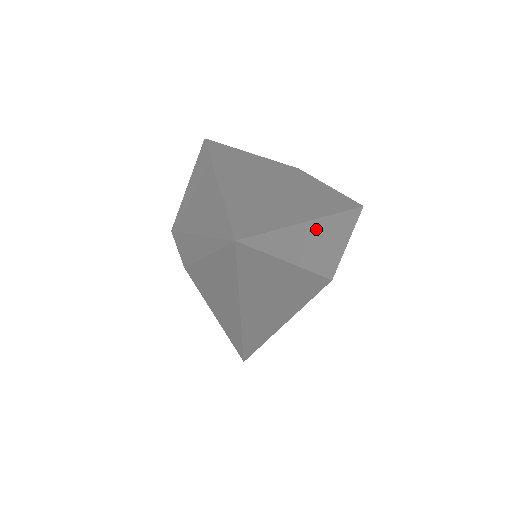
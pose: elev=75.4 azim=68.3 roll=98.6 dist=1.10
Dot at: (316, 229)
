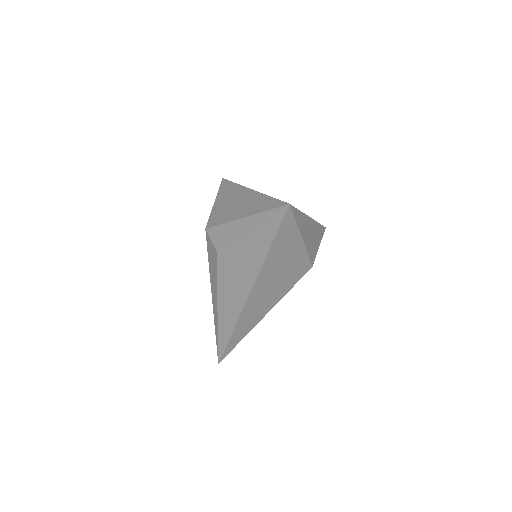
Dot at: (311, 225)
